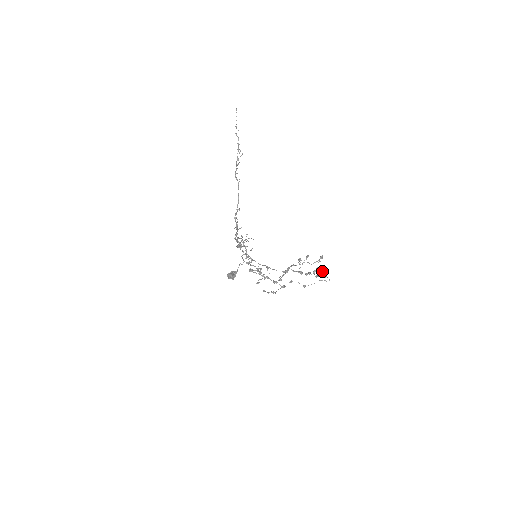
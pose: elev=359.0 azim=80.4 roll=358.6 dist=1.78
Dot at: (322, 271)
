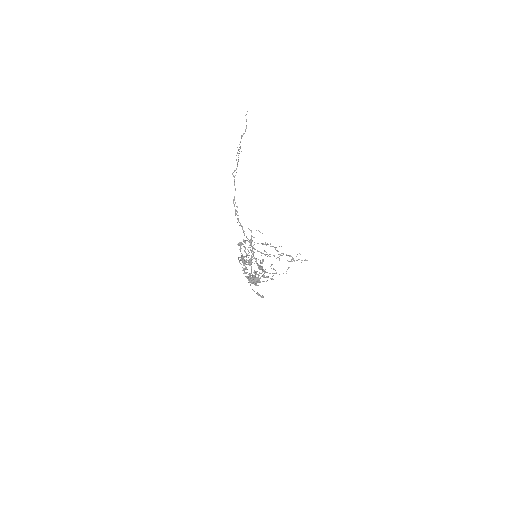
Dot at: occluded
